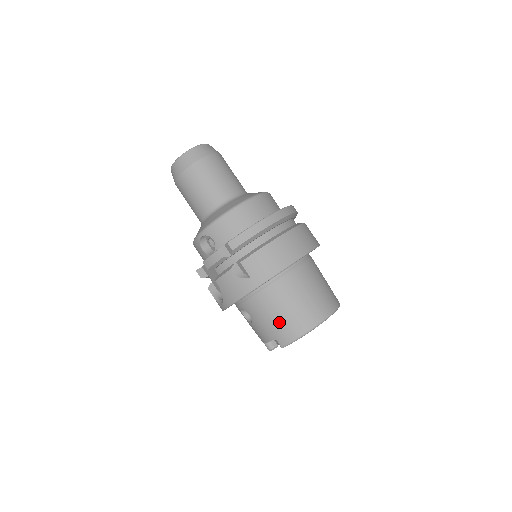
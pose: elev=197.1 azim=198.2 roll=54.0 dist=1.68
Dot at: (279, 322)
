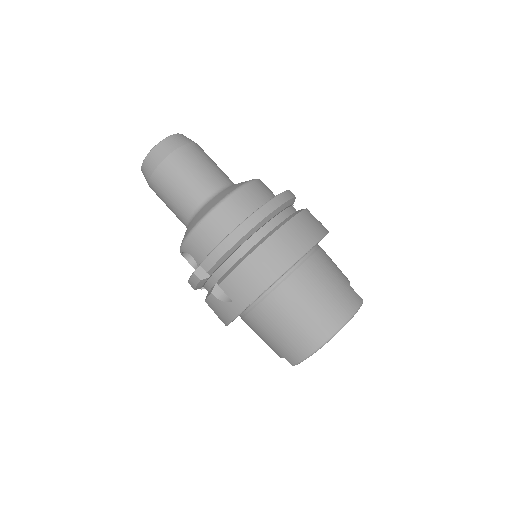
Dot at: (281, 342)
